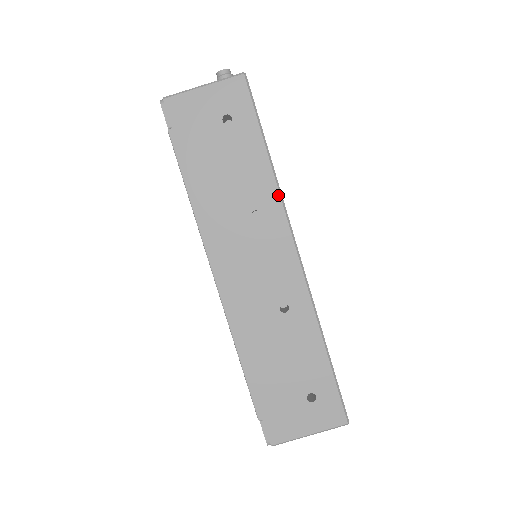
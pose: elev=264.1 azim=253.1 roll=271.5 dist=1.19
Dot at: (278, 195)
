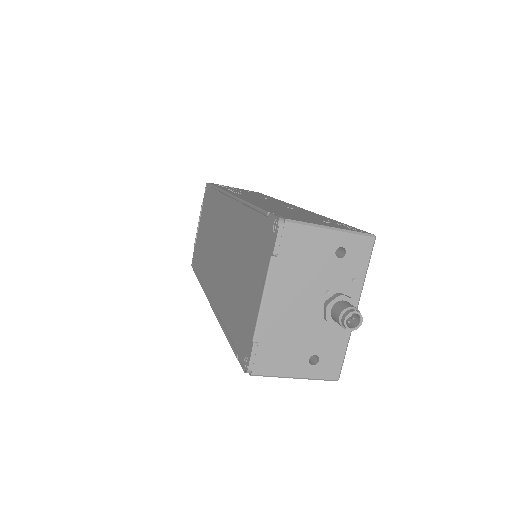
Dot at: occluded
